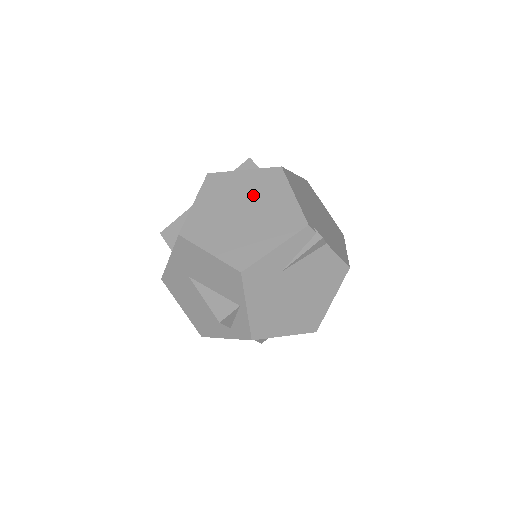
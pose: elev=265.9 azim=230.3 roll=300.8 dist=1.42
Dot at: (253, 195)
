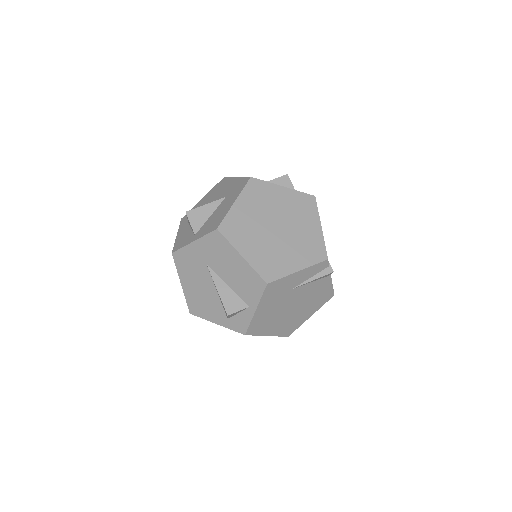
Dot at: (288, 214)
